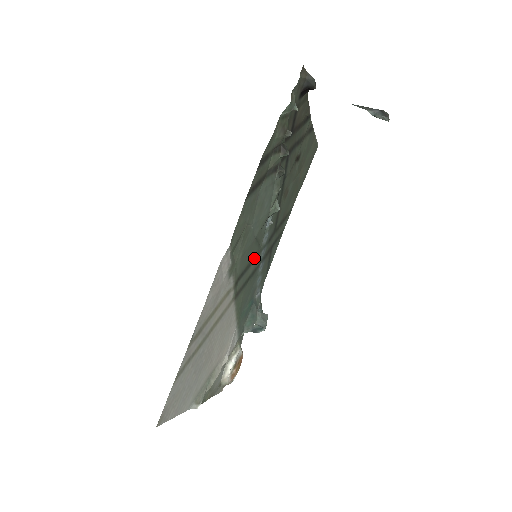
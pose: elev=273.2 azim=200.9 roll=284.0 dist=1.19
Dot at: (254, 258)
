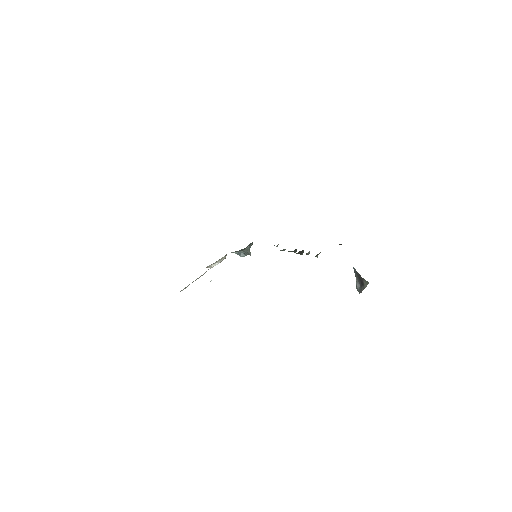
Dot at: occluded
